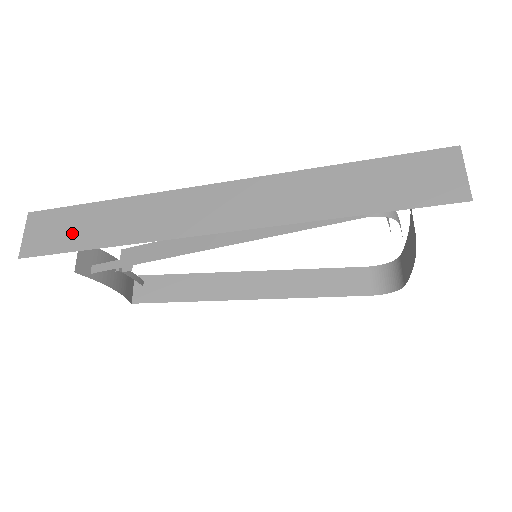
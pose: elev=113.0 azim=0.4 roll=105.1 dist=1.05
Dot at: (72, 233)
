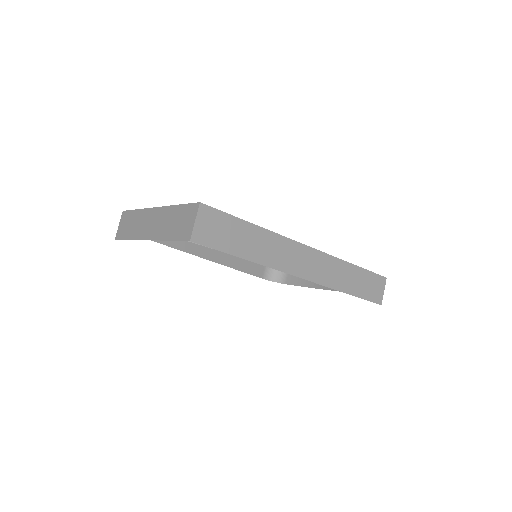
Dot at: (230, 239)
